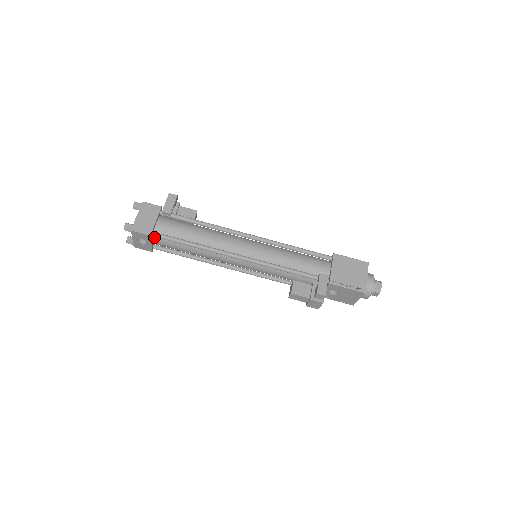
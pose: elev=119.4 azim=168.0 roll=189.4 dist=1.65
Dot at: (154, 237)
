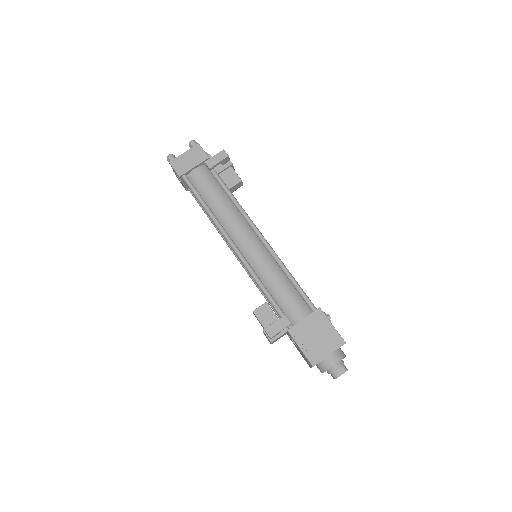
Dot at: occluded
